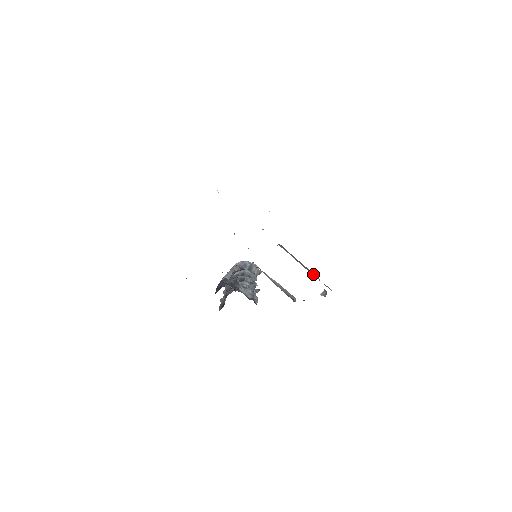
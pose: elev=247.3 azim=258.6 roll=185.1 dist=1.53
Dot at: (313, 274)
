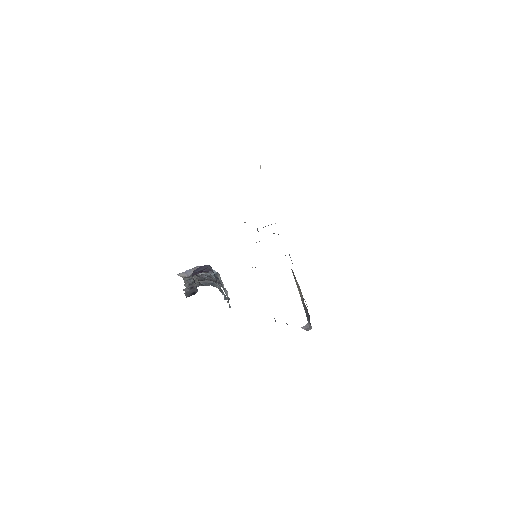
Dot at: occluded
